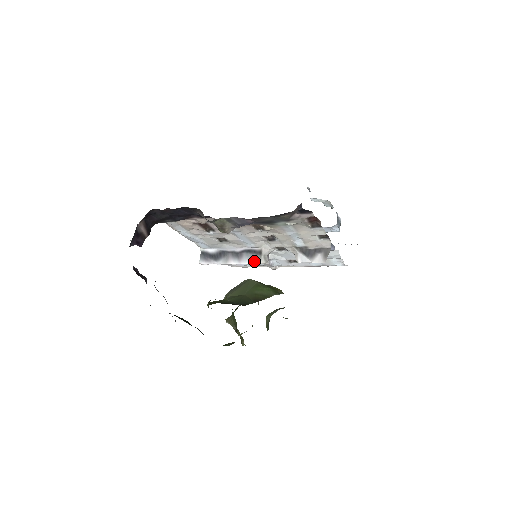
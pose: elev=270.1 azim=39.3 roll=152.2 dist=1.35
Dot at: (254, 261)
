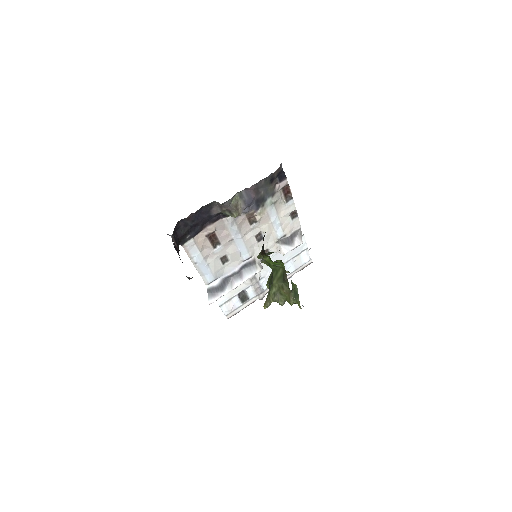
Dot at: (253, 273)
